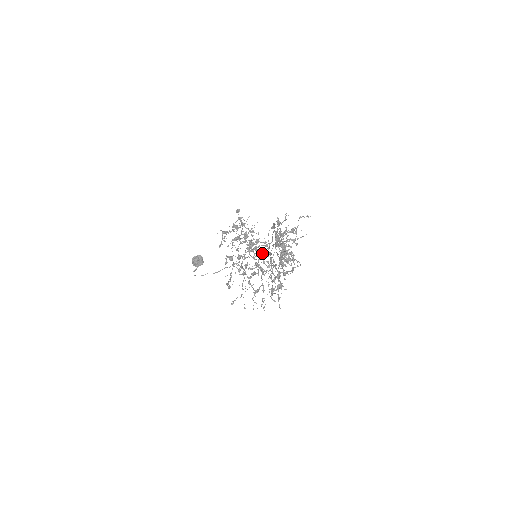
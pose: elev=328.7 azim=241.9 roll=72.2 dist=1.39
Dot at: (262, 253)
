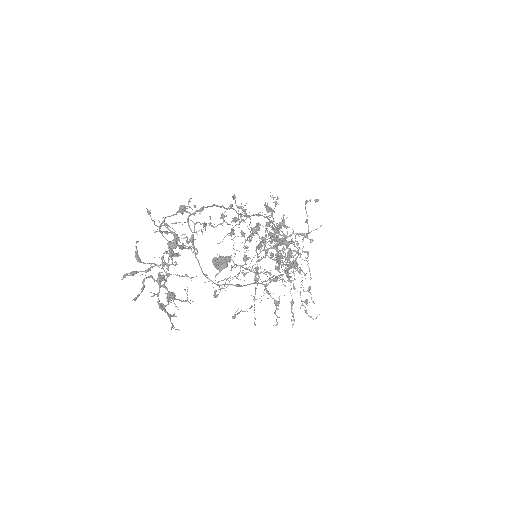
Dot at: occluded
